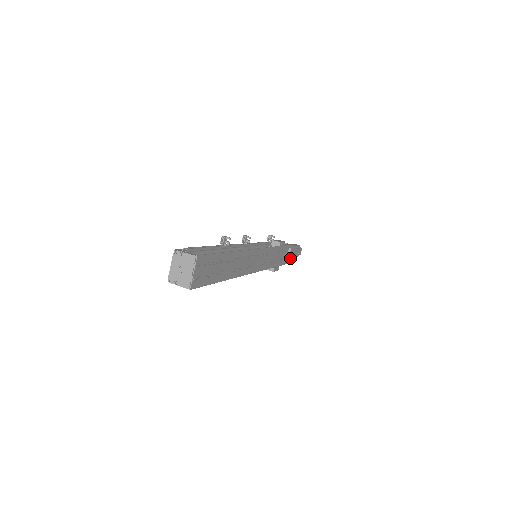
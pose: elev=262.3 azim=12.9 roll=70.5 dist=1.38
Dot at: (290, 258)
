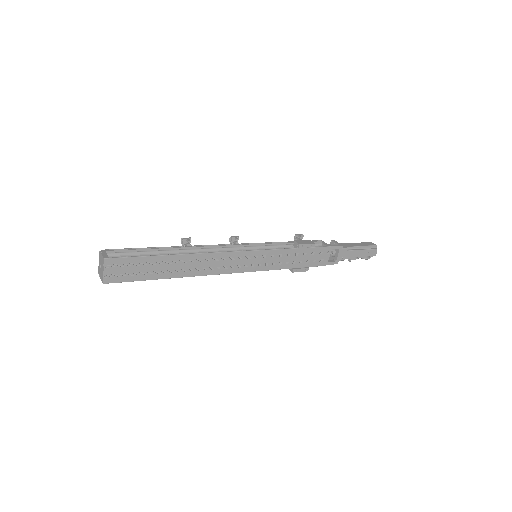
Dot at: (343, 259)
